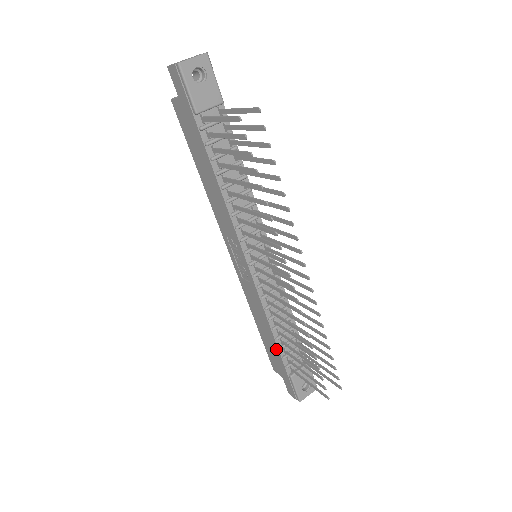
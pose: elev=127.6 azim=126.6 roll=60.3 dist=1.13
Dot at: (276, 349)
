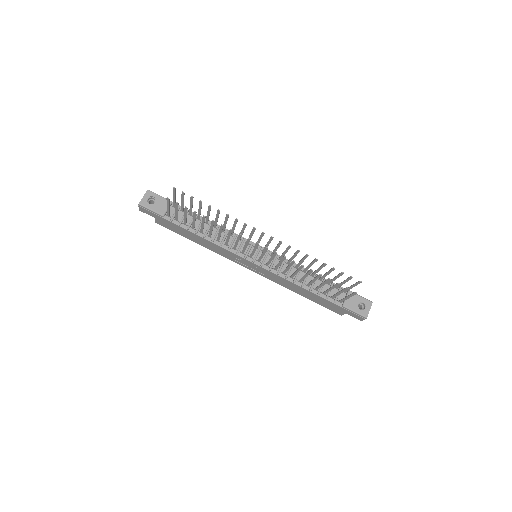
Dot at: (318, 297)
